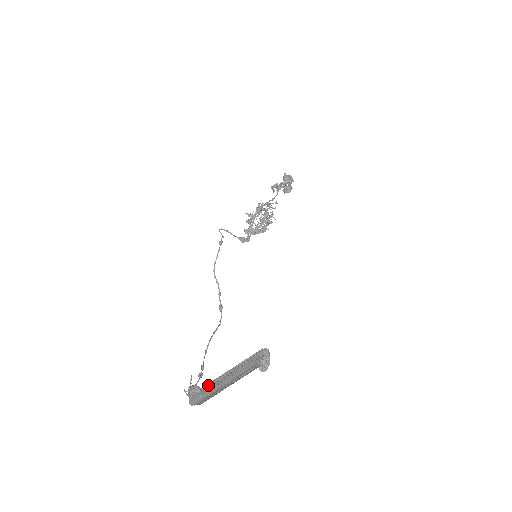
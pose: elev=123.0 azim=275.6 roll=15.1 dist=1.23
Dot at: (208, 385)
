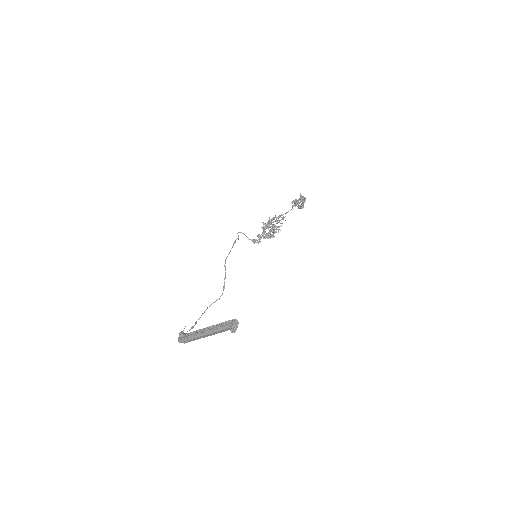
Dot at: (191, 333)
